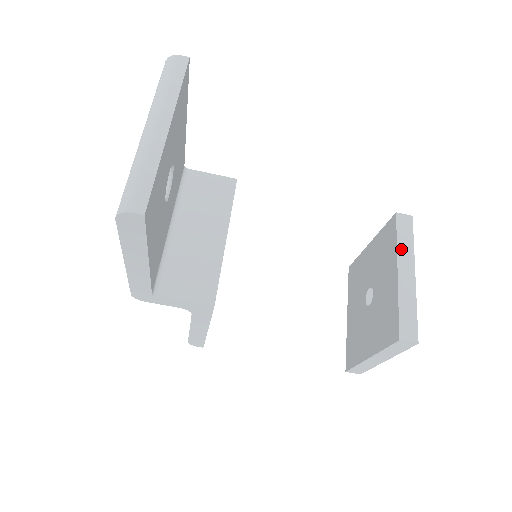
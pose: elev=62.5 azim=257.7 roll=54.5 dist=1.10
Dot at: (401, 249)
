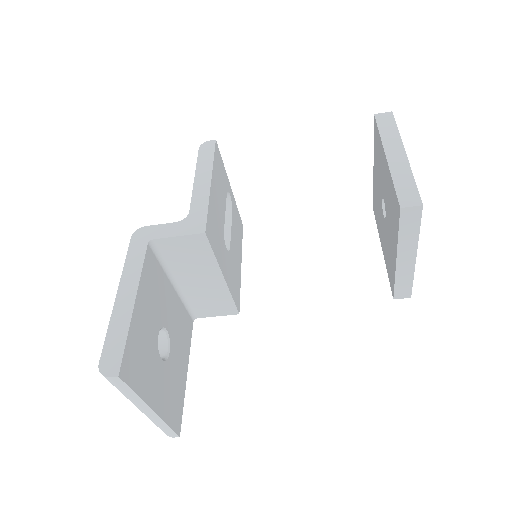
Dot at: (402, 241)
